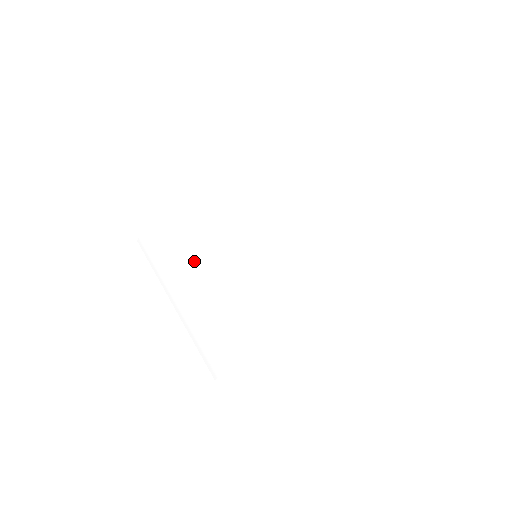
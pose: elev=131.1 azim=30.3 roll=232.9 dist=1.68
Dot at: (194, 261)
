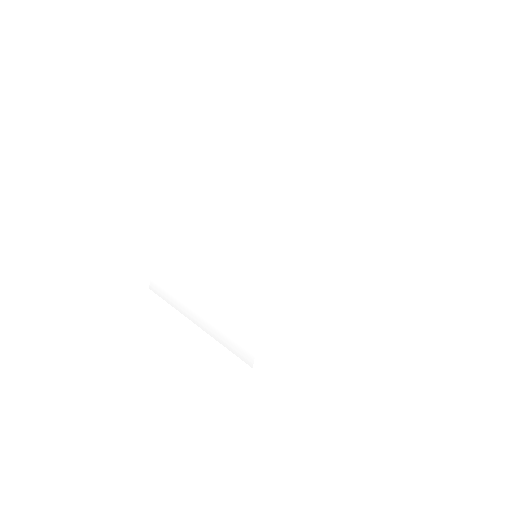
Dot at: (199, 274)
